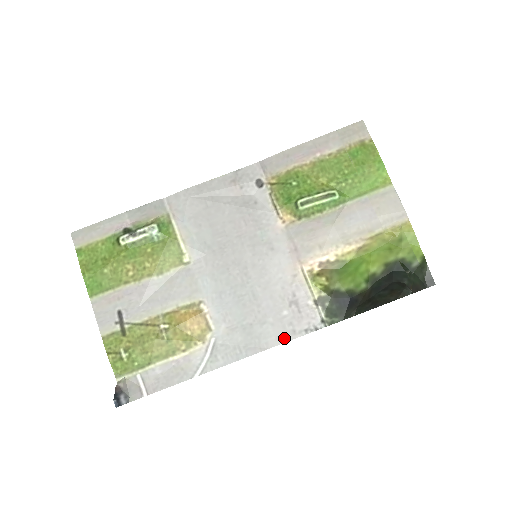
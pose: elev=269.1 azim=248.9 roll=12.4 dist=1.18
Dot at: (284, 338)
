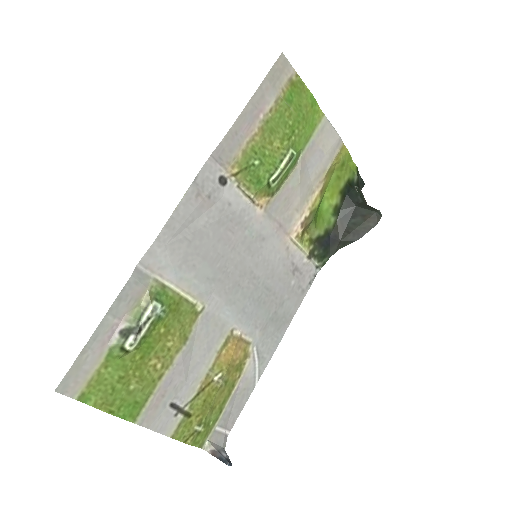
Dot at: (299, 301)
